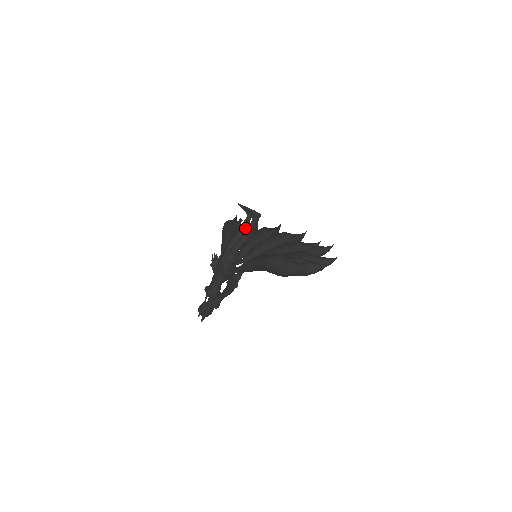
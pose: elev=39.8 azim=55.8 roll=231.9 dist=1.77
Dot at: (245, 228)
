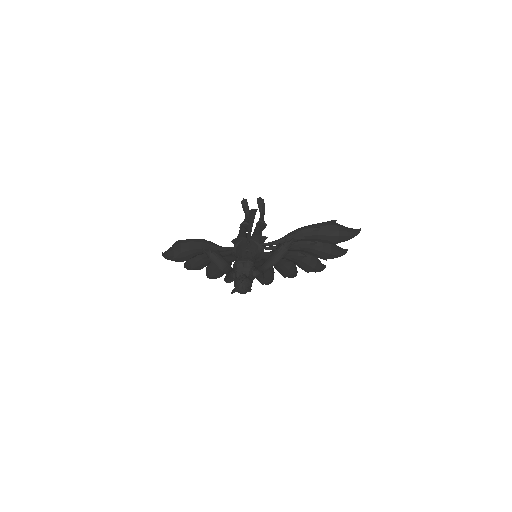
Dot at: occluded
